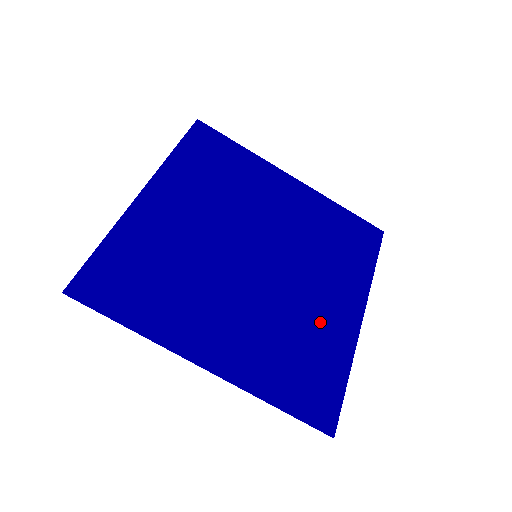
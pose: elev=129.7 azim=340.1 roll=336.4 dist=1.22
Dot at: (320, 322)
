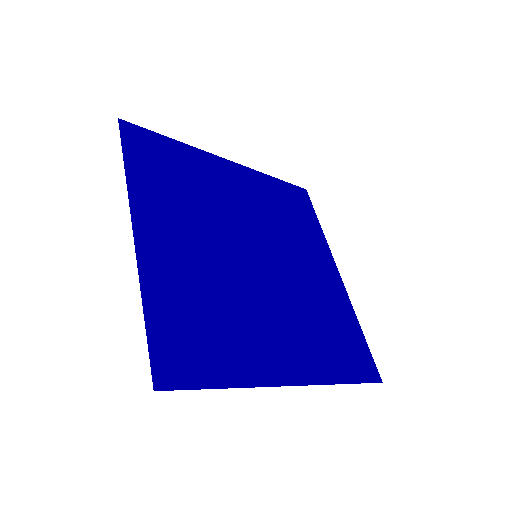
Dot at: (324, 294)
